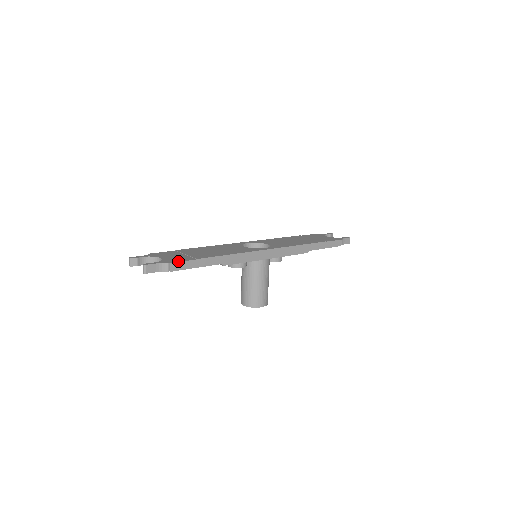
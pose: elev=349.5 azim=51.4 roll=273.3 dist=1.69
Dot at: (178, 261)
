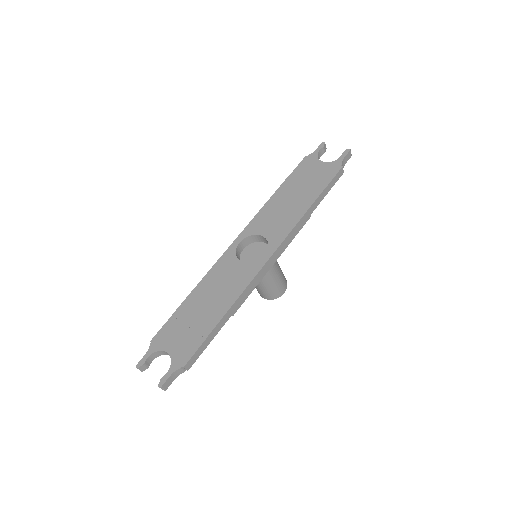
Dot at: (189, 357)
